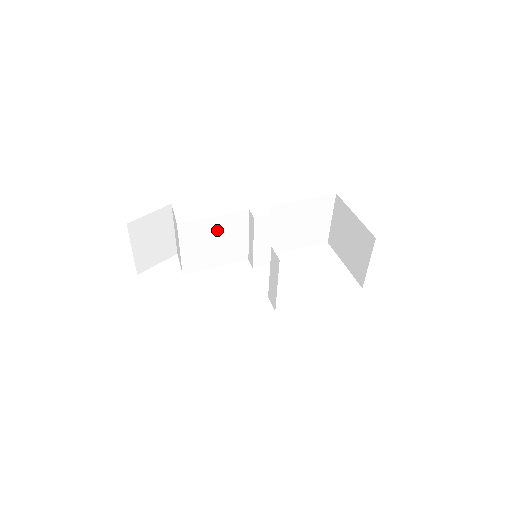
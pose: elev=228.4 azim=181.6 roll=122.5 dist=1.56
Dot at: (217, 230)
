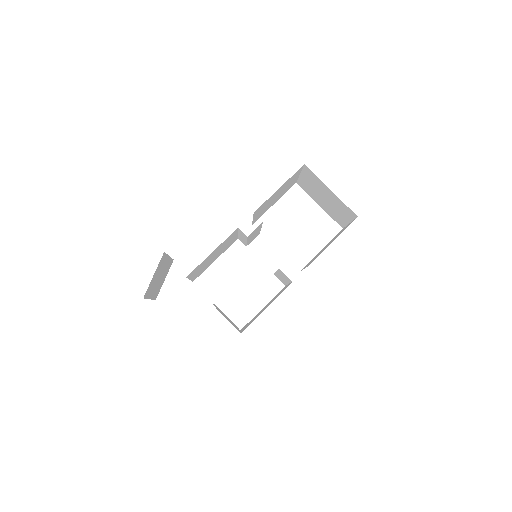
Dot at: (215, 252)
